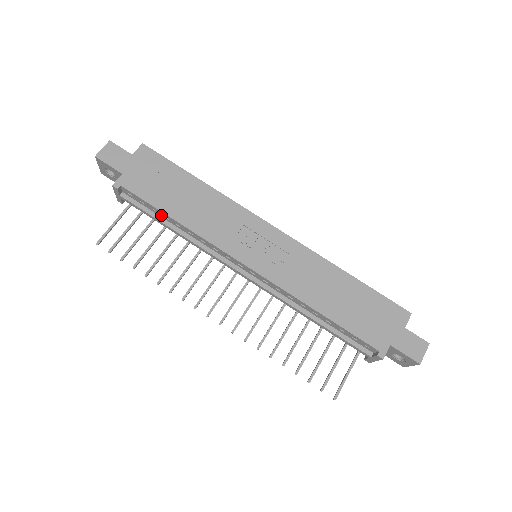
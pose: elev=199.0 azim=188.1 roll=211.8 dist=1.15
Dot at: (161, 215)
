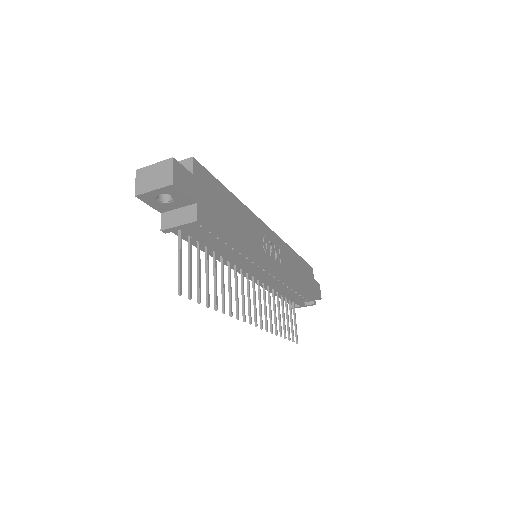
Dot at: (219, 241)
